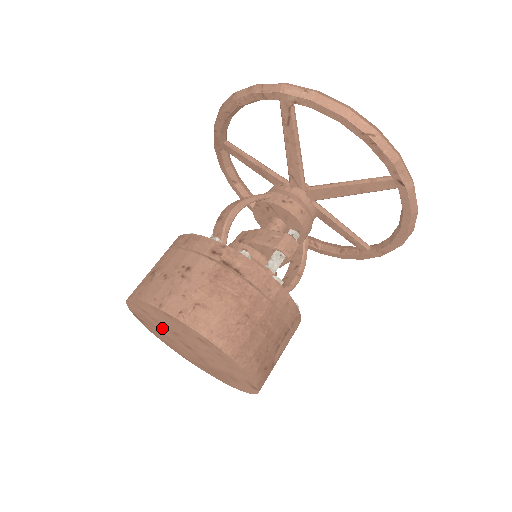
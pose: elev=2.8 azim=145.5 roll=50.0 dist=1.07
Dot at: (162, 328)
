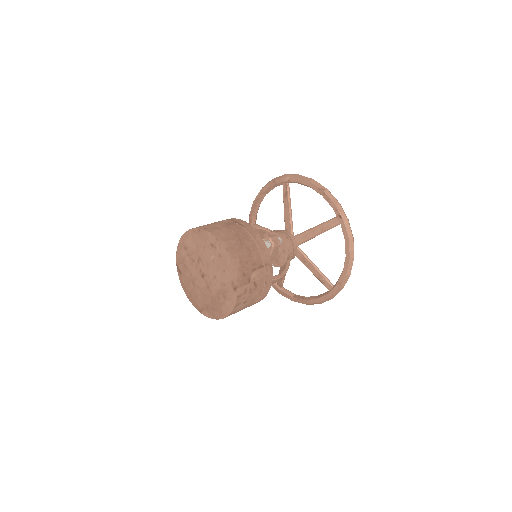
Dot at: (192, 264)
